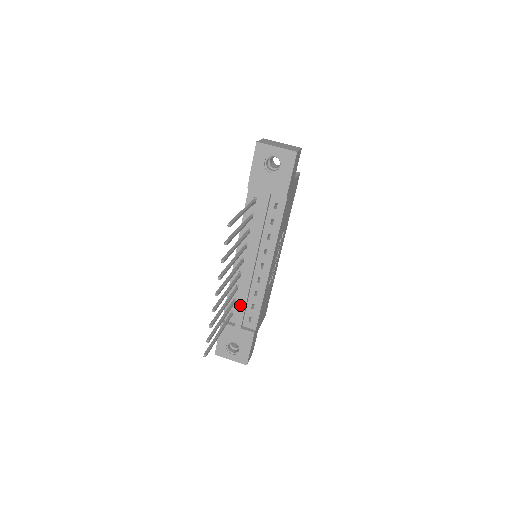
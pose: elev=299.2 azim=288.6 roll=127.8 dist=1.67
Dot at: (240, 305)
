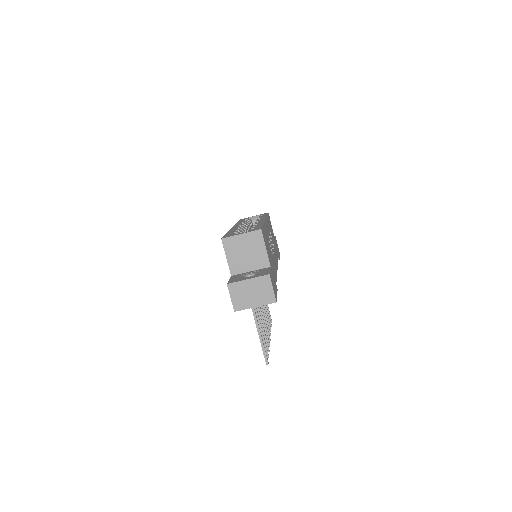
Dot at: occluded
